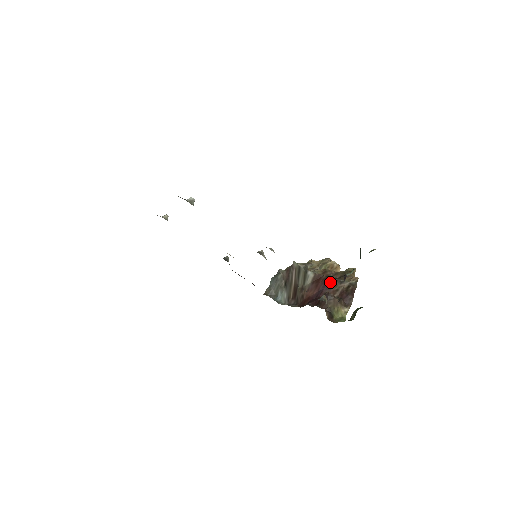
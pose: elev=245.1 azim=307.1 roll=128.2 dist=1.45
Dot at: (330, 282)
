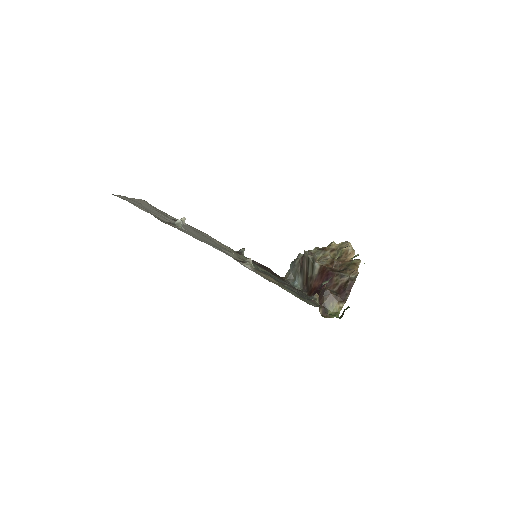
Dot at: (332, 275)
